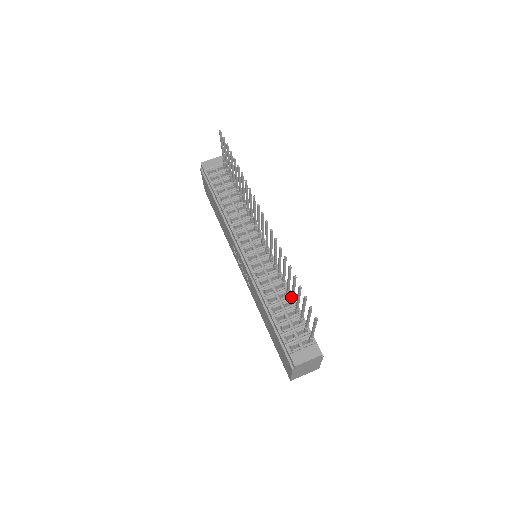
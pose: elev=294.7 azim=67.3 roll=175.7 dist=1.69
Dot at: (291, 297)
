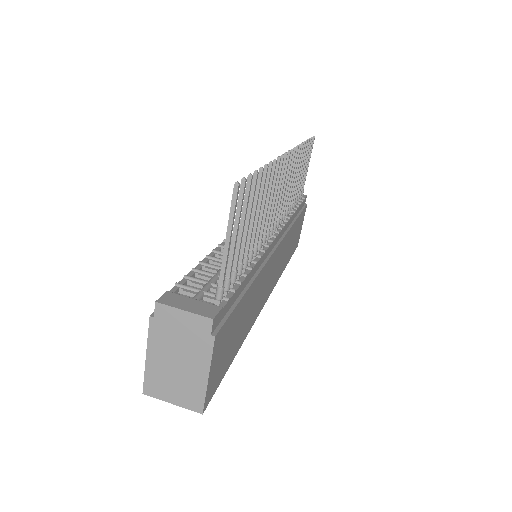
Dot at: (245, 249)
